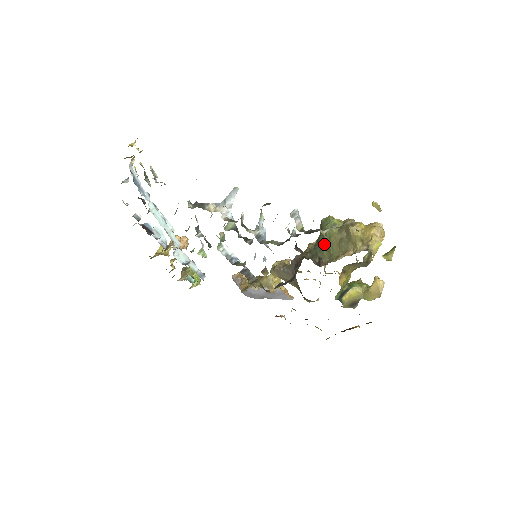
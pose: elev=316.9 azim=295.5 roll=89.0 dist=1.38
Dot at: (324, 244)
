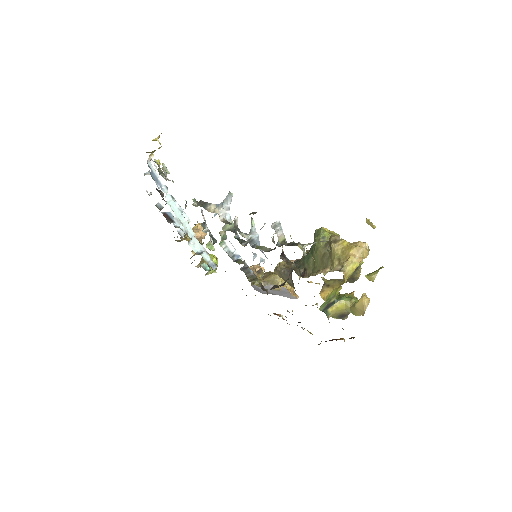
Dot at: (312, 255)
